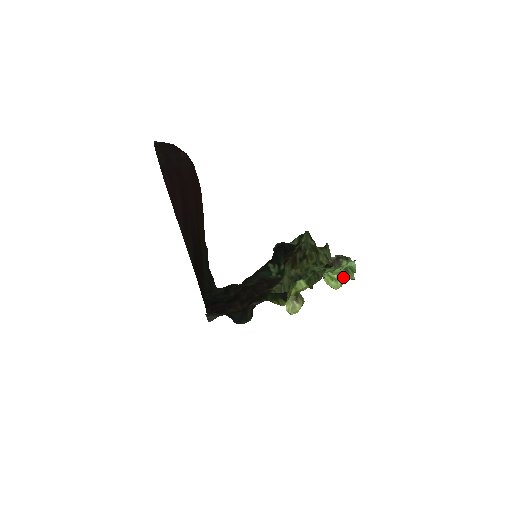
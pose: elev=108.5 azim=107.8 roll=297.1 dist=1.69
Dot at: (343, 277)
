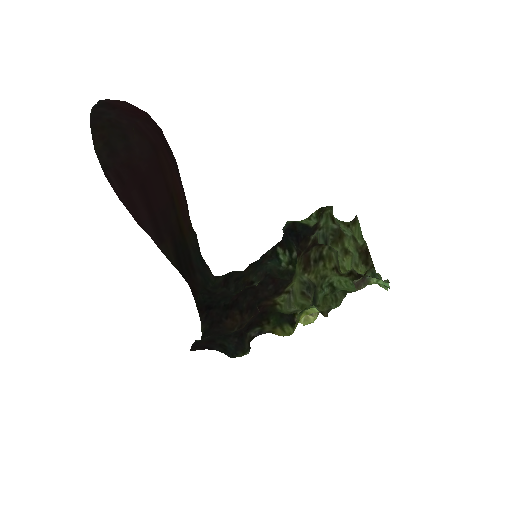
Dot at: occluded
